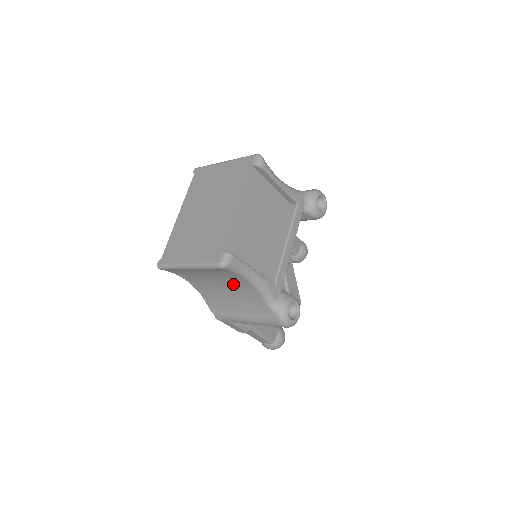
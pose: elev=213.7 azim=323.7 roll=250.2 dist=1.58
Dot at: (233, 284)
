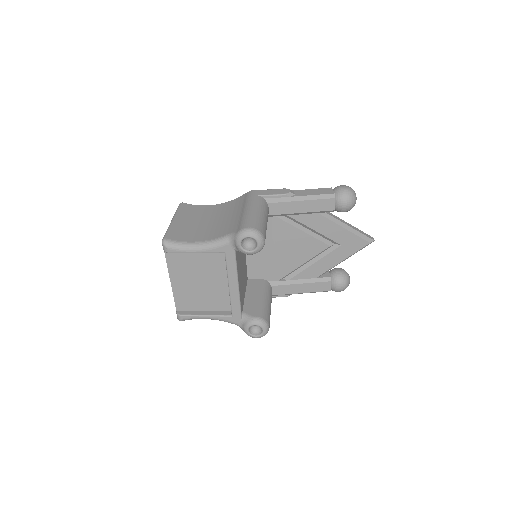
Dot at: occluded
